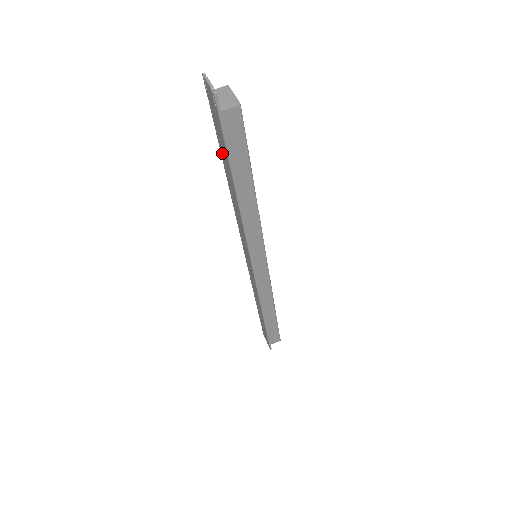
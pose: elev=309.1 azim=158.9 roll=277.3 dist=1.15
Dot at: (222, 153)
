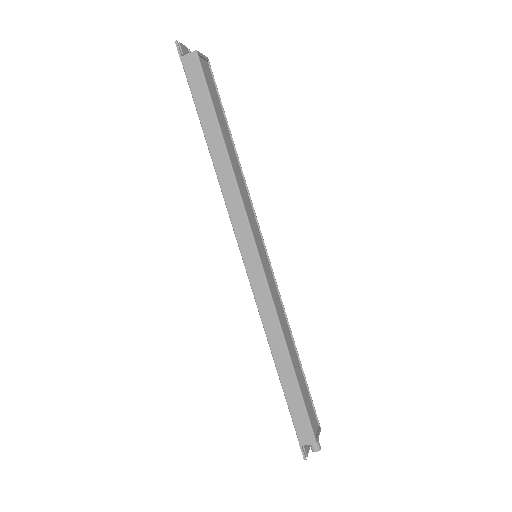
Dot at: occluded
